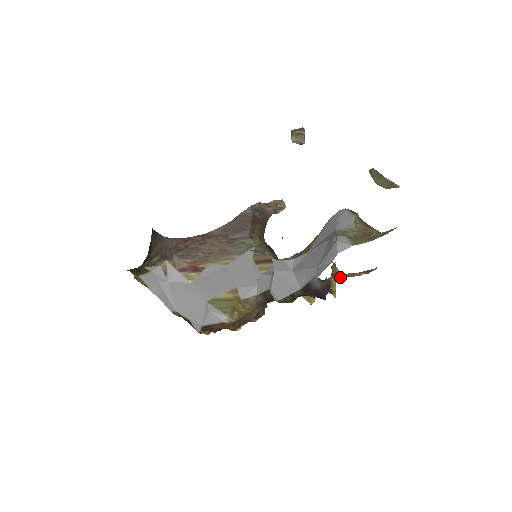
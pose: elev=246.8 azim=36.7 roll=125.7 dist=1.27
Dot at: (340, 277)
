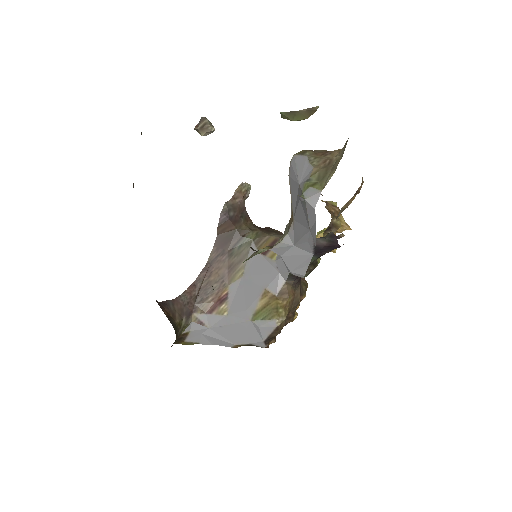
Dot at: (338, 216)
